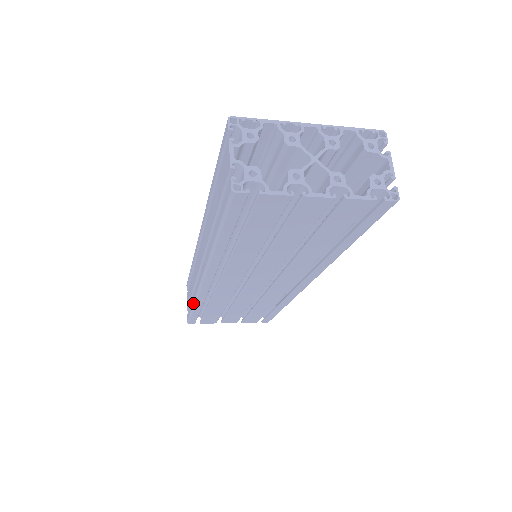
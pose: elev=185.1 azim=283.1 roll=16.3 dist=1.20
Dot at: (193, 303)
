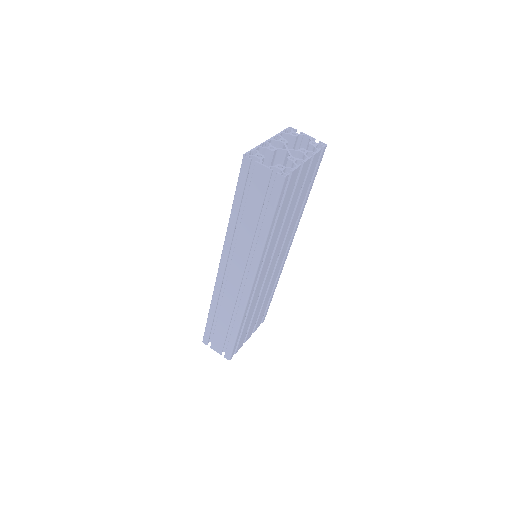
Dot at: (239, 323)
